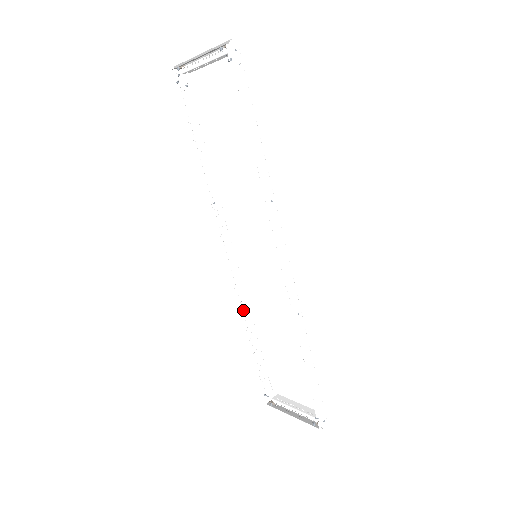
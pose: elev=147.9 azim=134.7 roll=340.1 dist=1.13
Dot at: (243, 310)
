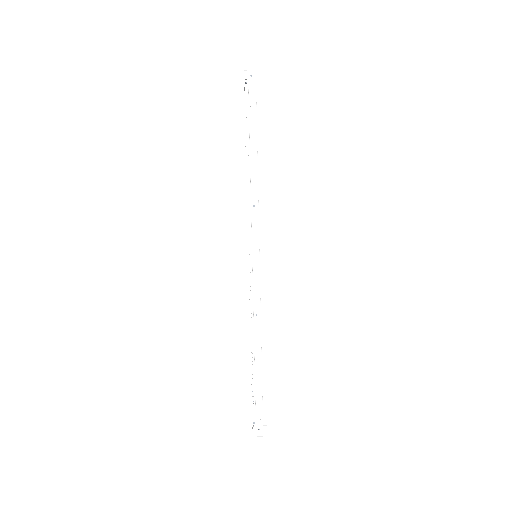
Dot at: occluded
